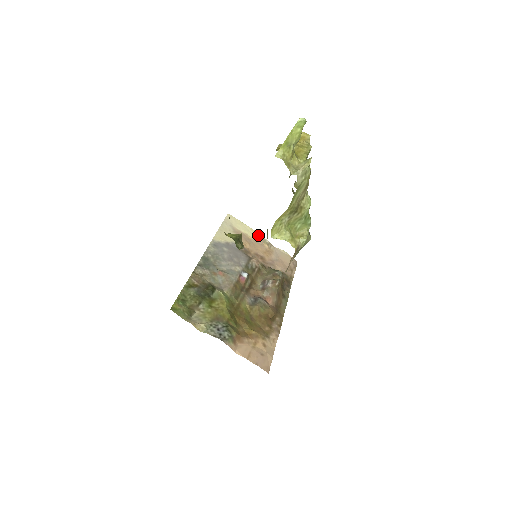
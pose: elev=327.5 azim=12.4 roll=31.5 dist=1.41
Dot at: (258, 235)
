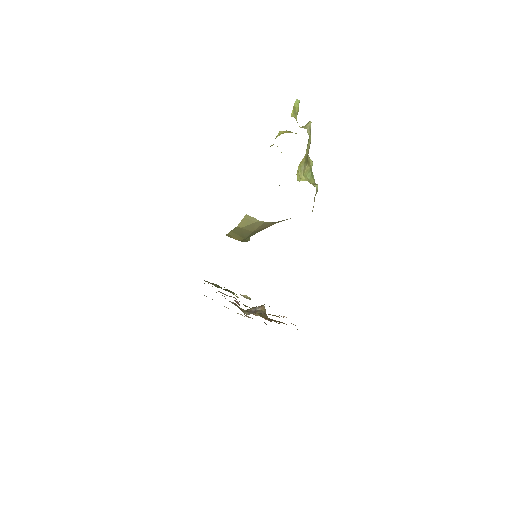
Dot at: occluded
